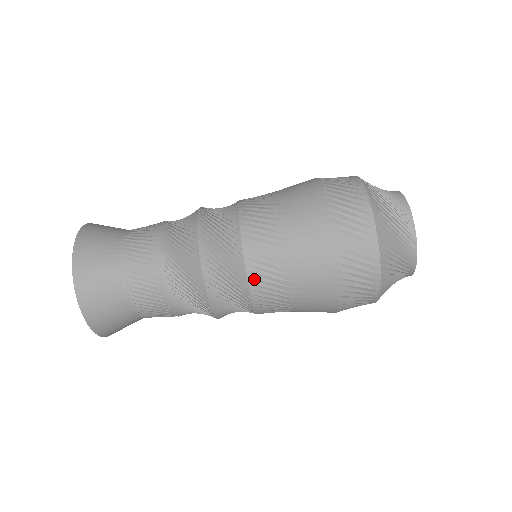
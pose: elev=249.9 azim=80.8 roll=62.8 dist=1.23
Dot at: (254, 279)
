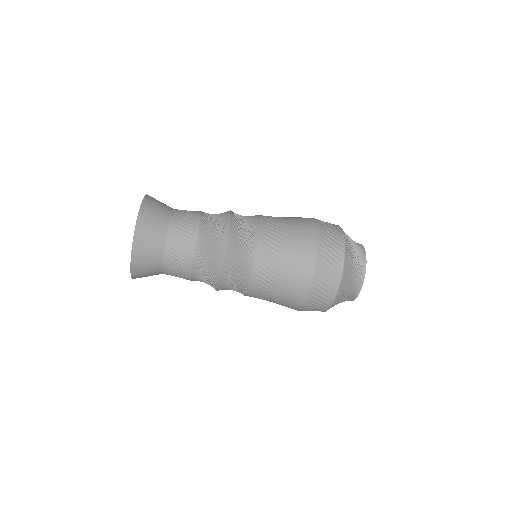
Dot at: (255, 278)
